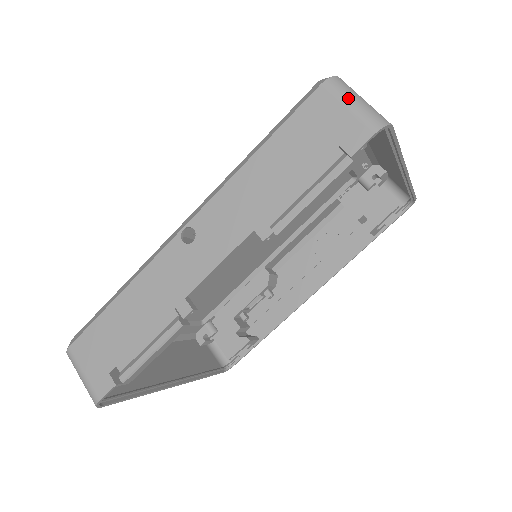
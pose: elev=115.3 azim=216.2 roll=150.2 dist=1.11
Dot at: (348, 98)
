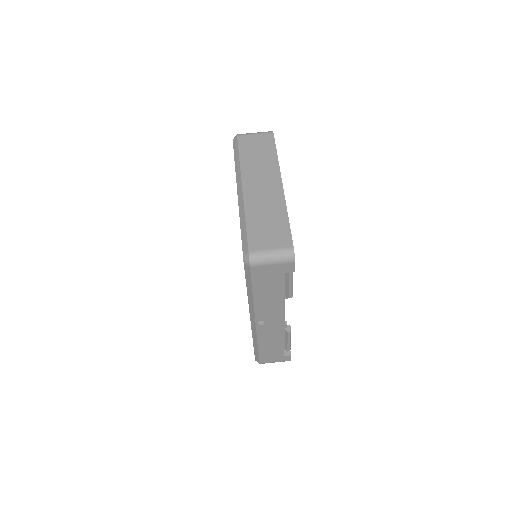
Dot at: (268, 262)
